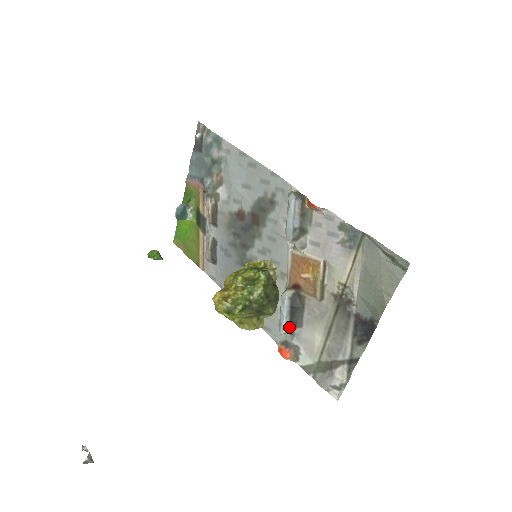
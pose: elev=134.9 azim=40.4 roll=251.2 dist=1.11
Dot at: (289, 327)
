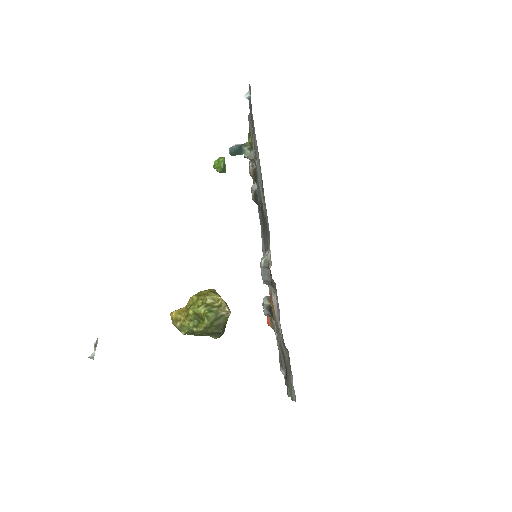
Dot at: (269, 316)
